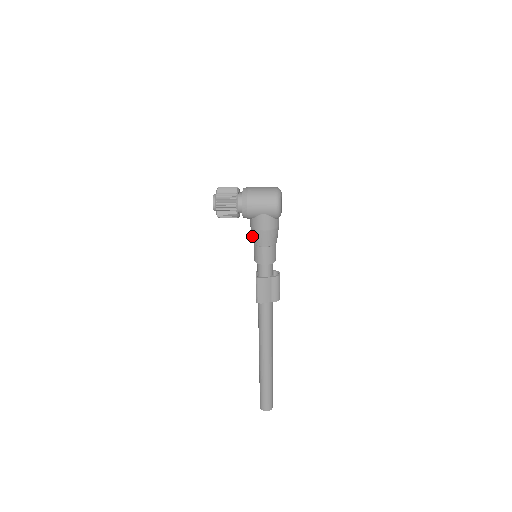
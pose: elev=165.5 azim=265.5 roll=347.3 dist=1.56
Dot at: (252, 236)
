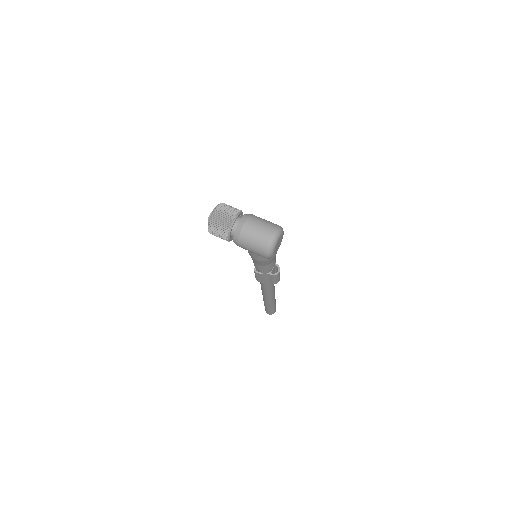
Dot at: occluded
